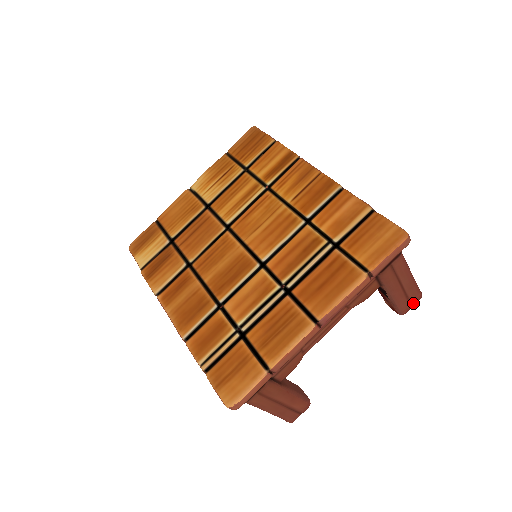
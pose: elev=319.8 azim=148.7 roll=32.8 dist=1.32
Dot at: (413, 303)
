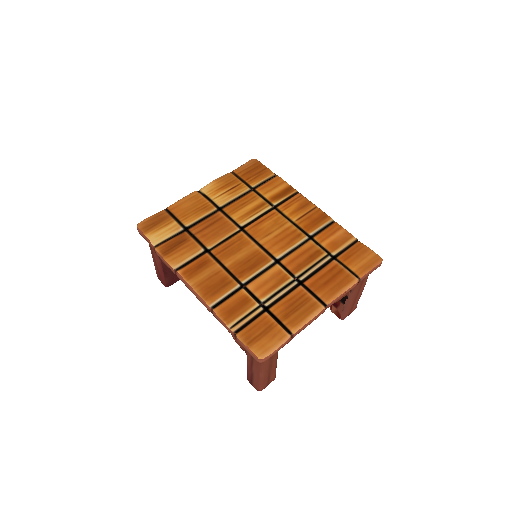
Dot at: (351, 312)
